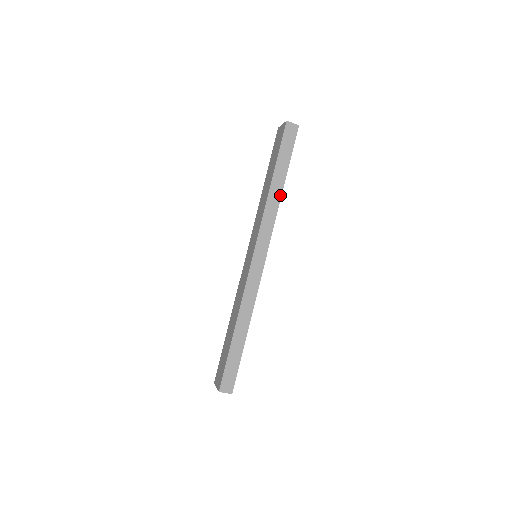
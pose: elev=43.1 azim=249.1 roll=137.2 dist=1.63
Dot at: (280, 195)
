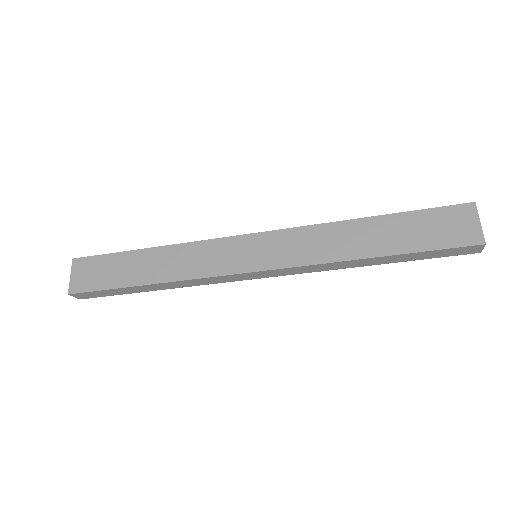
Dot at: (357, 266)
